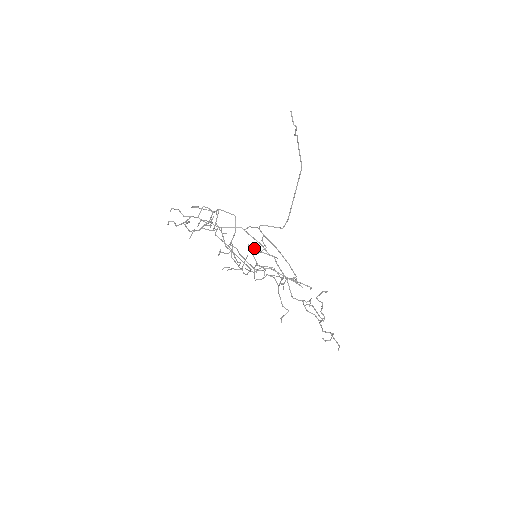
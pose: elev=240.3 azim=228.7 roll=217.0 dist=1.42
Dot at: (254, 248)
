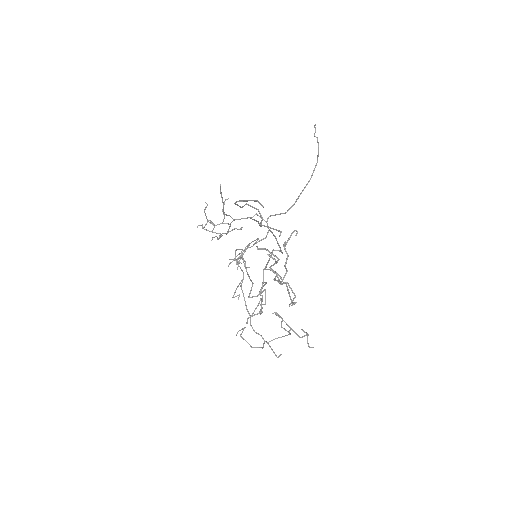
Dot at: (244, 205)
